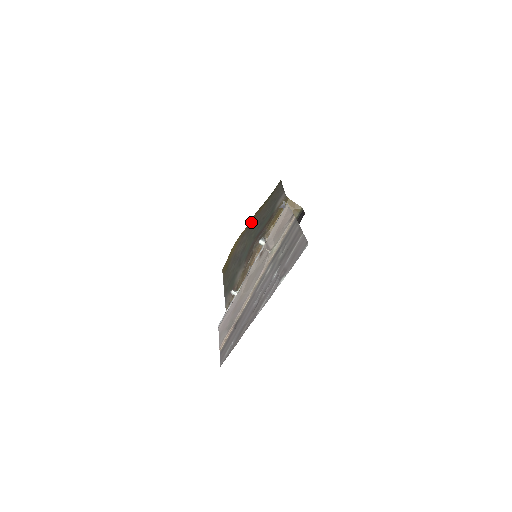
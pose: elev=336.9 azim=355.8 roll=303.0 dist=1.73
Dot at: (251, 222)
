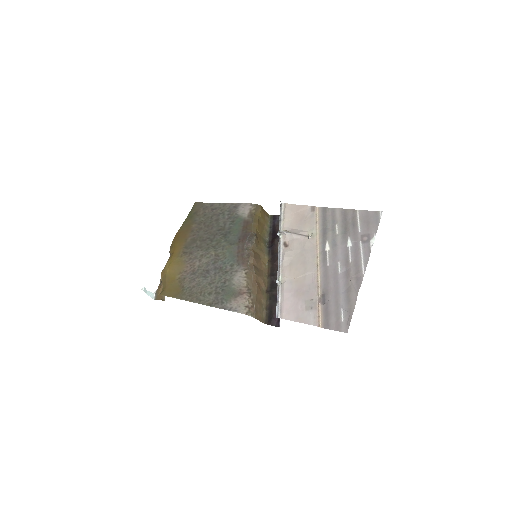
Dot at: (185, 241)
